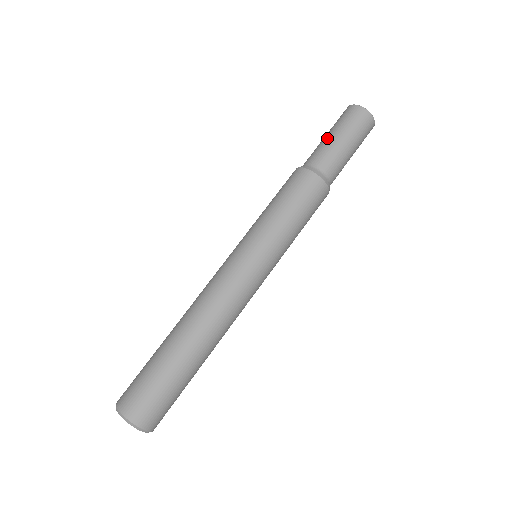
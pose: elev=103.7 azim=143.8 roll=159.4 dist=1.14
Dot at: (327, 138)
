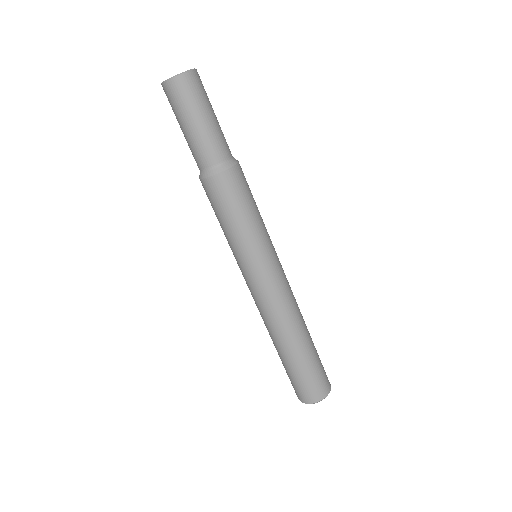
Dot at: (189, 133)
